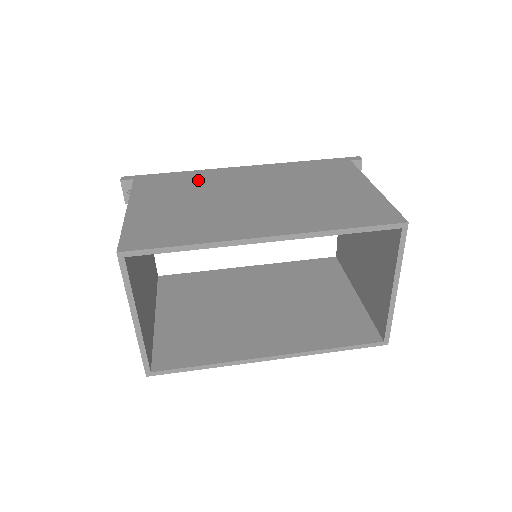
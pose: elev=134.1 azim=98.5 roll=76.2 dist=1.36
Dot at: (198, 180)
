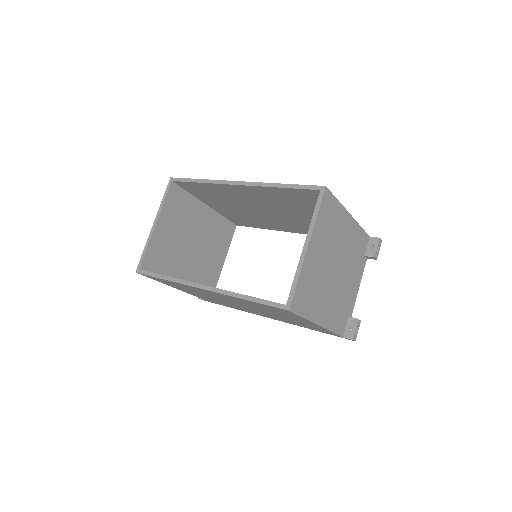
Dot at: occluded
